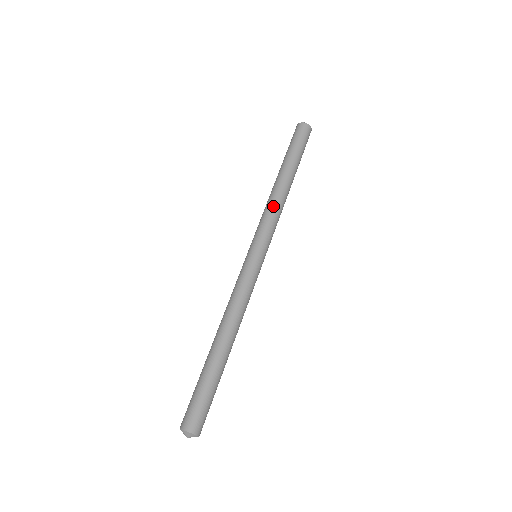
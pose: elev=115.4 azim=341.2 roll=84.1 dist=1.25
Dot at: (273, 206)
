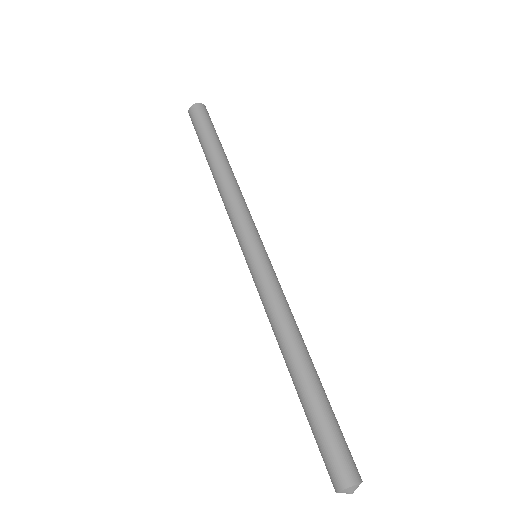
Dot at: (240, 196)
